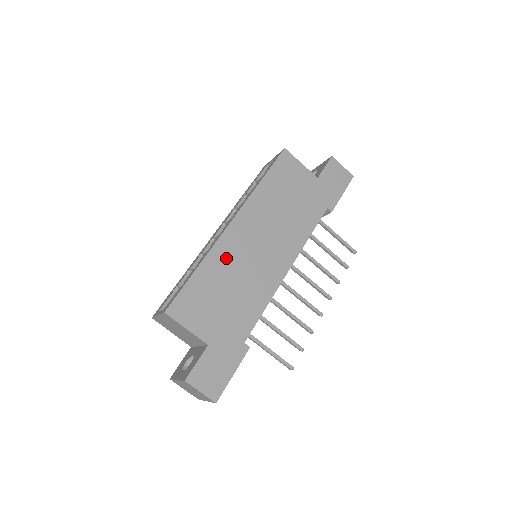
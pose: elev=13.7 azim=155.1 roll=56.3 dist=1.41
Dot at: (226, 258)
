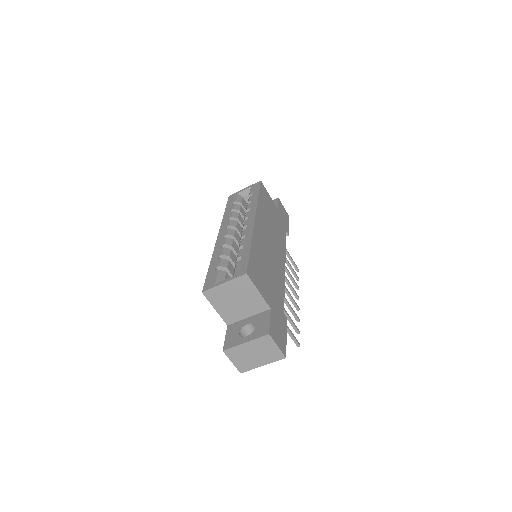
Dot at: (260, 245)
